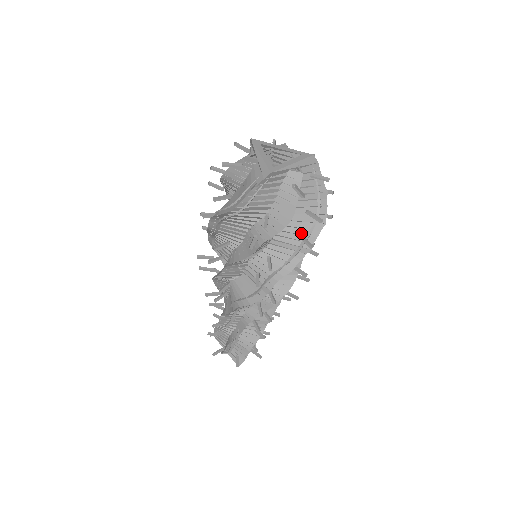
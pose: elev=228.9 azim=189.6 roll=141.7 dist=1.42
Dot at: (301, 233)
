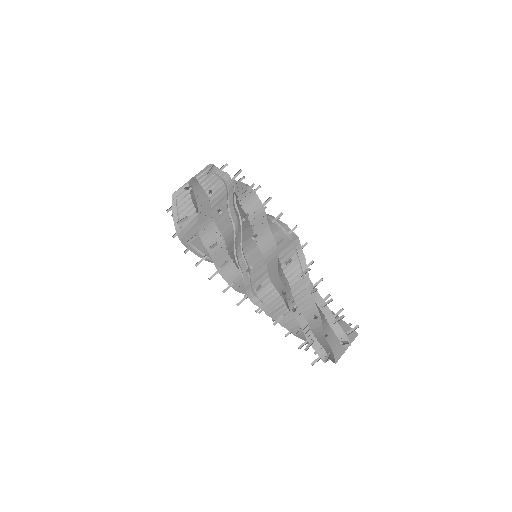
Dot at: (225, 211)
